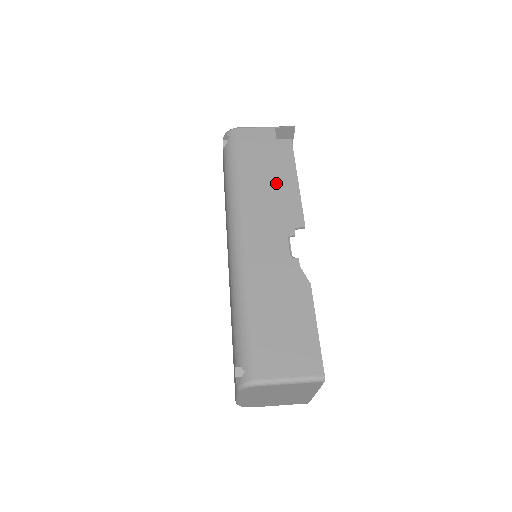
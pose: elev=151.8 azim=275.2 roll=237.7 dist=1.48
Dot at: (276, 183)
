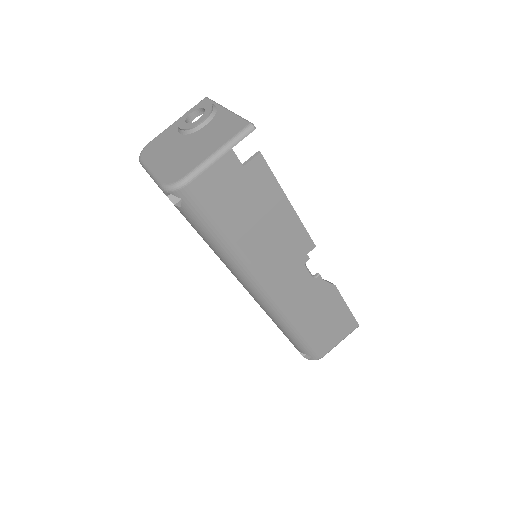
Dot at: (271, 224)
